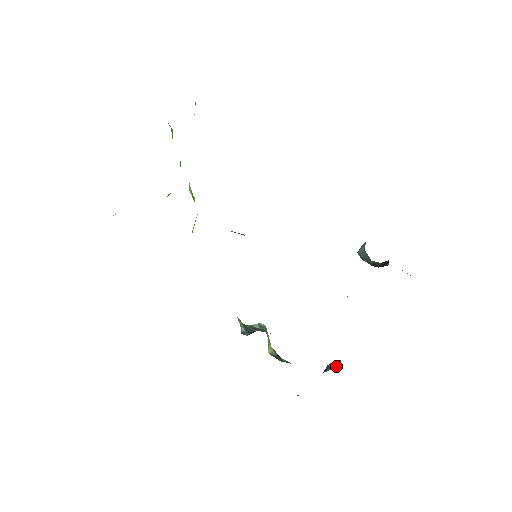
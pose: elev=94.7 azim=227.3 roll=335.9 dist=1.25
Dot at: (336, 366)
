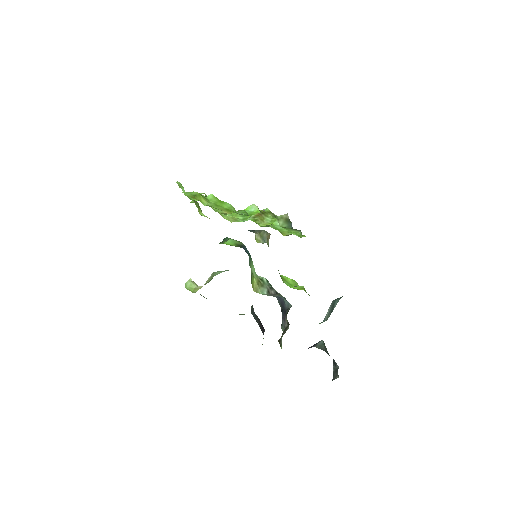
Dot at: occluded
